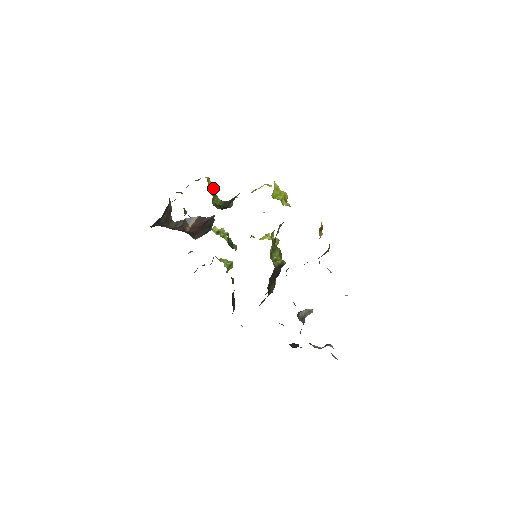
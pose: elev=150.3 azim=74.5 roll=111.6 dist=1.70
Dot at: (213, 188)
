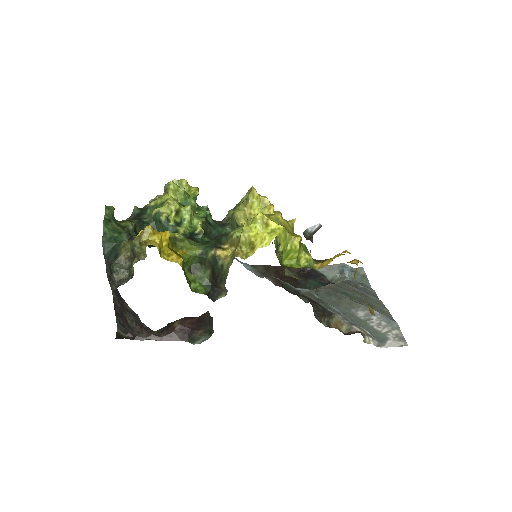
Dot at: (168, 241)
